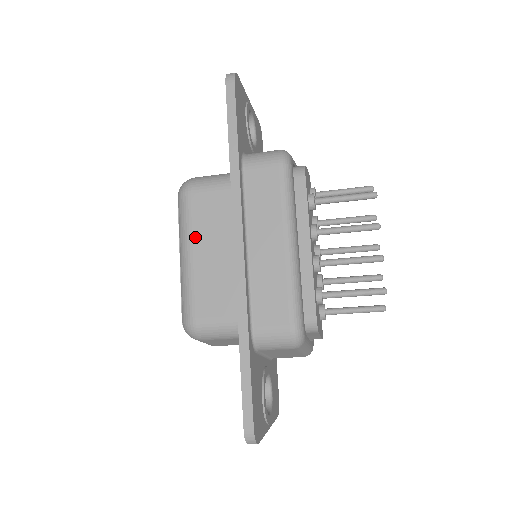
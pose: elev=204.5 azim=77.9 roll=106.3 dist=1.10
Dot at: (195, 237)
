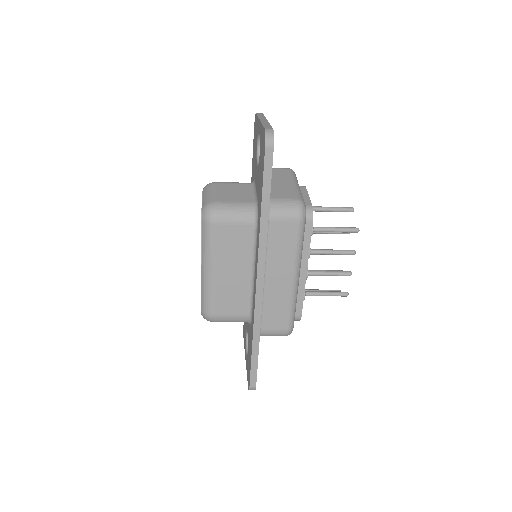
Dot at: (218, 259)
